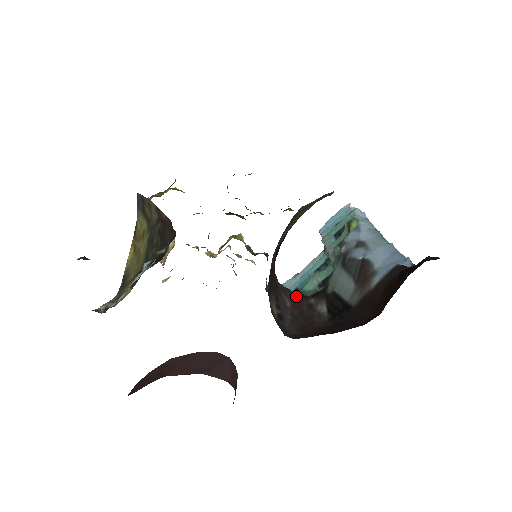
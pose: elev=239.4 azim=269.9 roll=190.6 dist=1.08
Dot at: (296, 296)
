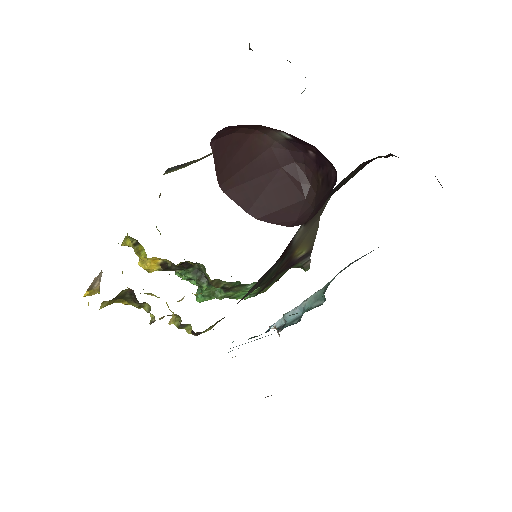
Dot at: occluded
